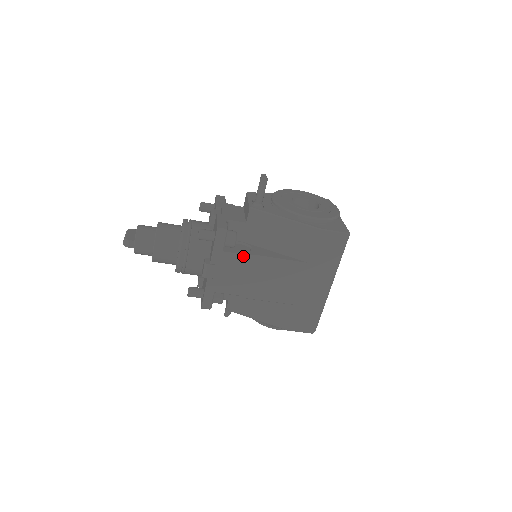
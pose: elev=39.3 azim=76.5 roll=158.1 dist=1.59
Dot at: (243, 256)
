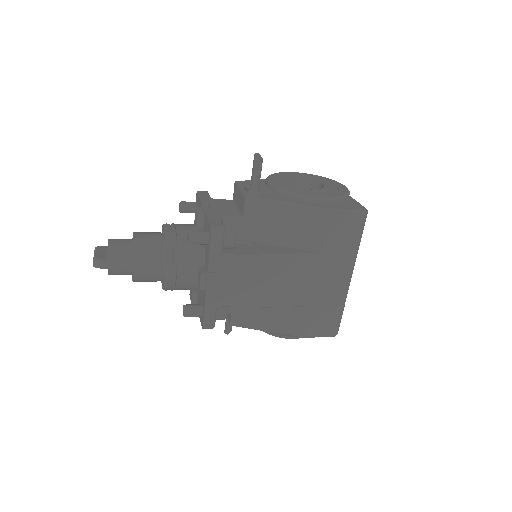
Dot at: (247, 257)
